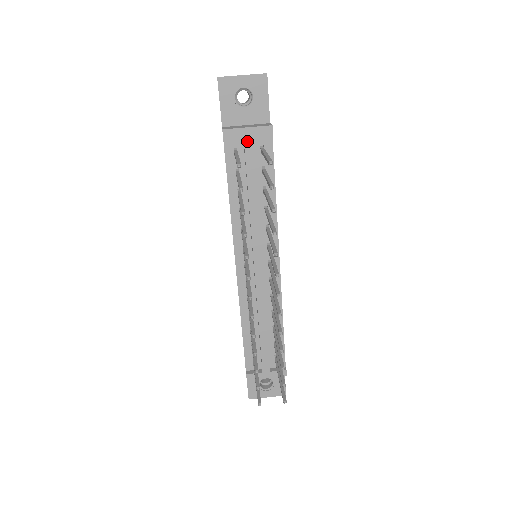
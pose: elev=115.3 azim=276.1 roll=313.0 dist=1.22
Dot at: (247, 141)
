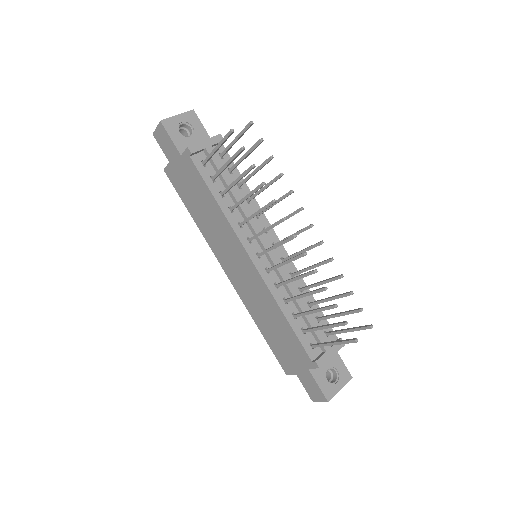
Dot at: (209, 150)
